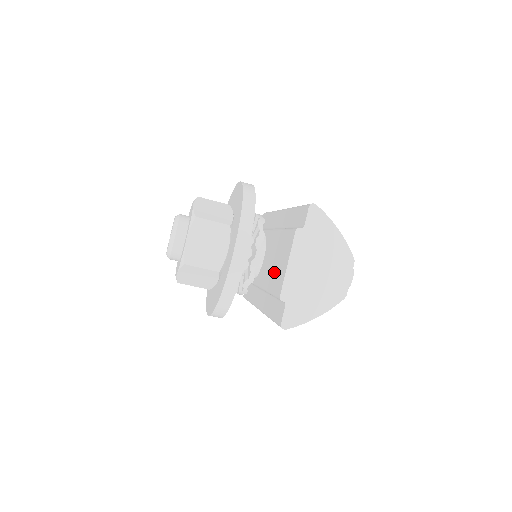
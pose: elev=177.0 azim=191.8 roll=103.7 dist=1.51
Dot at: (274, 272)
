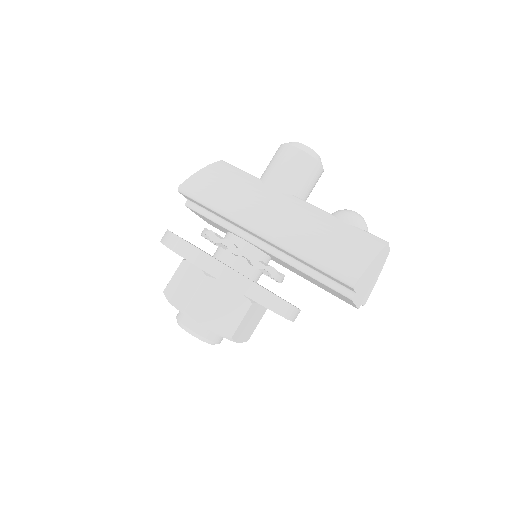
Dot at: occluded
